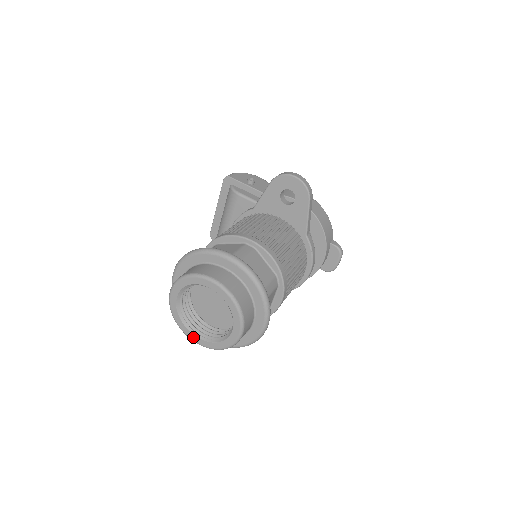
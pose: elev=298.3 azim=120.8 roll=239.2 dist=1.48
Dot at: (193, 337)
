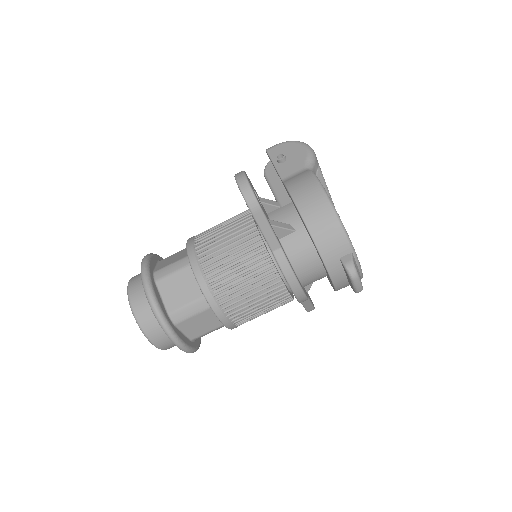
Dot at: occluded
